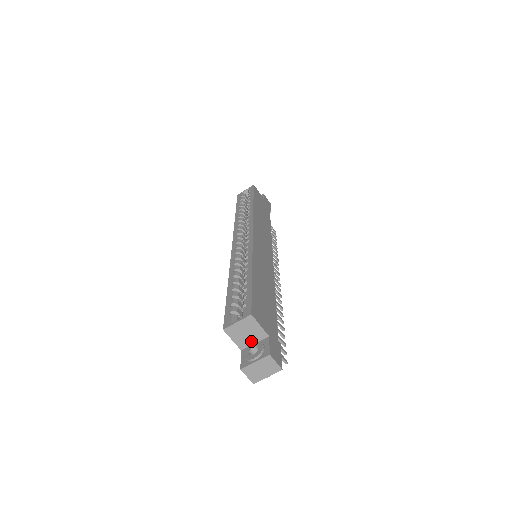
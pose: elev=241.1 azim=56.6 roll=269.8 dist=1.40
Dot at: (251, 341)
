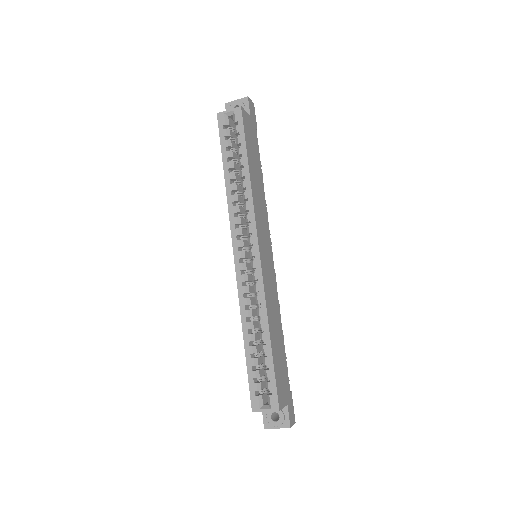
Dot at: occluded
